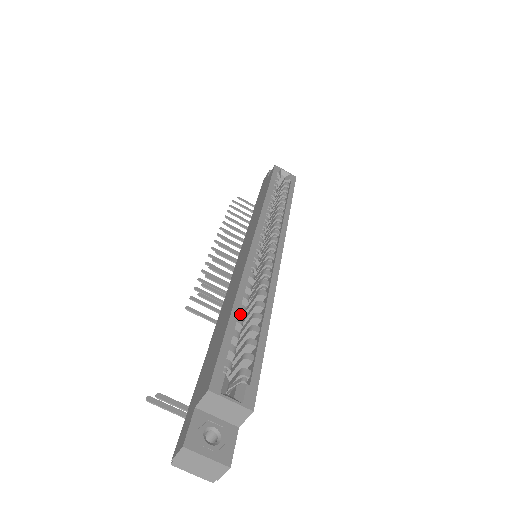
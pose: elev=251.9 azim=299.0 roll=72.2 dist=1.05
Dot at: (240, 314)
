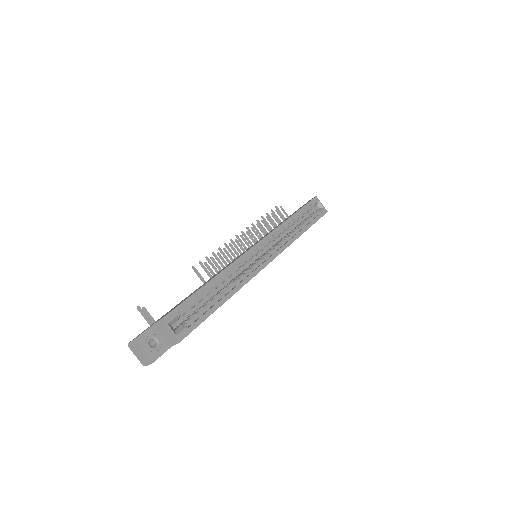
Dot at: (212, 288)
